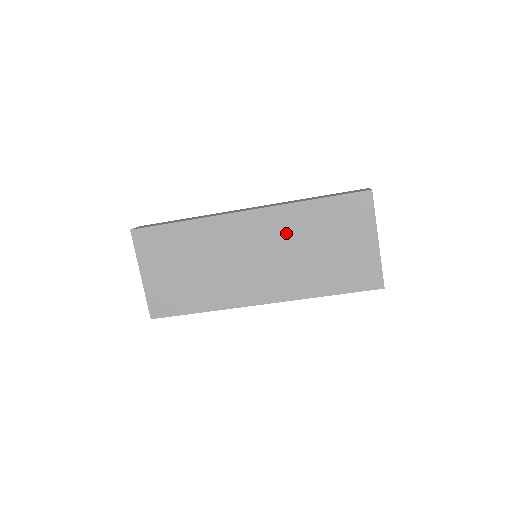
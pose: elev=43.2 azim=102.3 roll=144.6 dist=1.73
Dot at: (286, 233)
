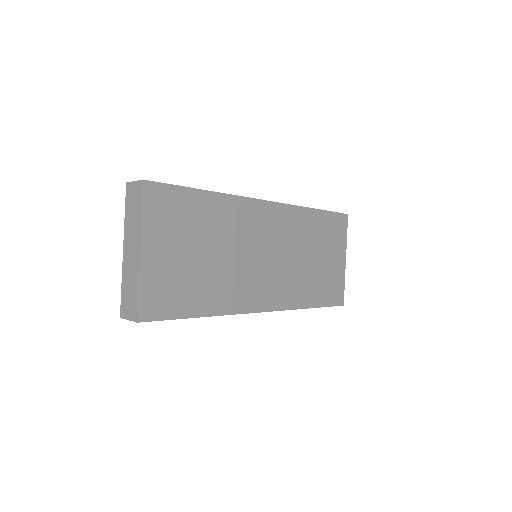
Dot at: (293, 235)
